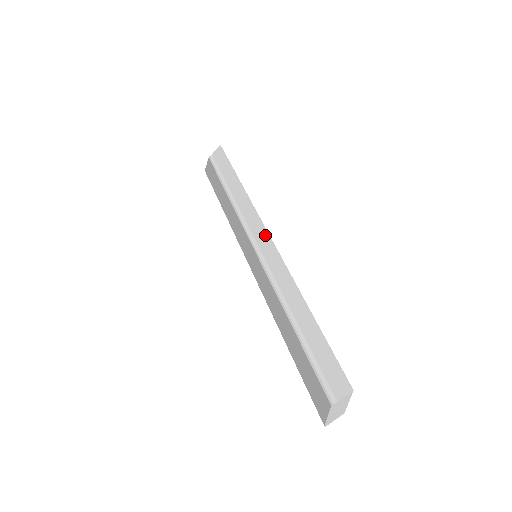
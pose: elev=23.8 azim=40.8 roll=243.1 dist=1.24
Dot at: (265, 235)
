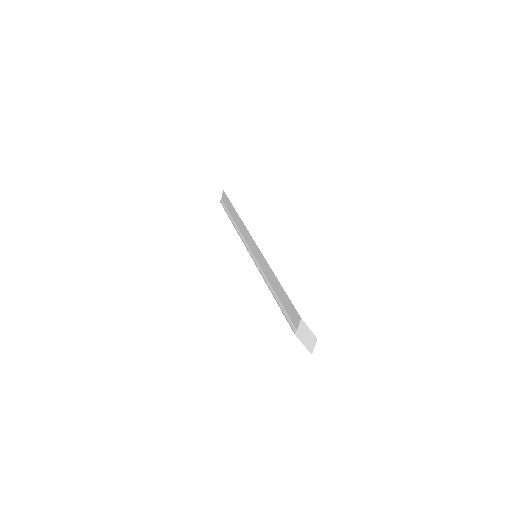
Dot at: (251, 239)
